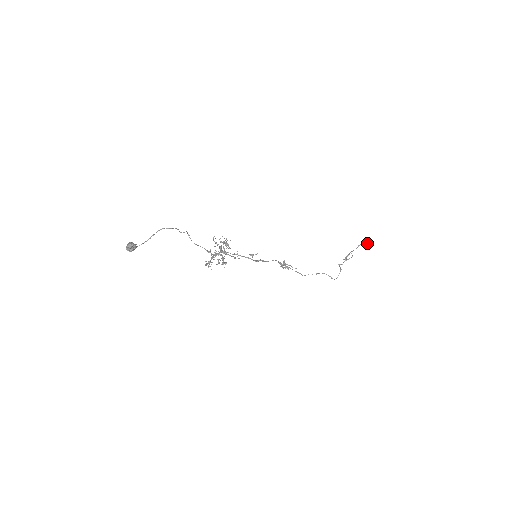
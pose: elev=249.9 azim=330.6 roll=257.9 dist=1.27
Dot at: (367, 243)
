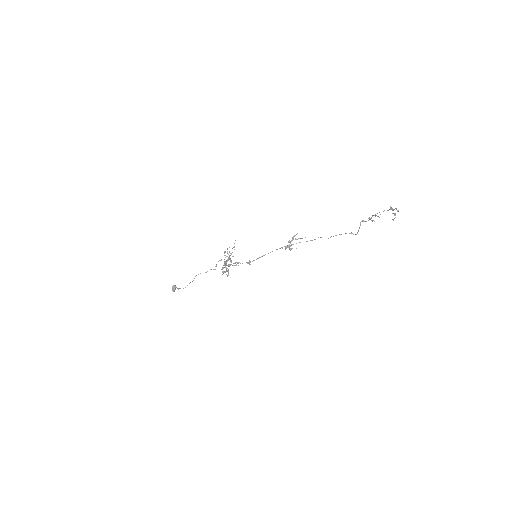
Dot at: (392, 219)
